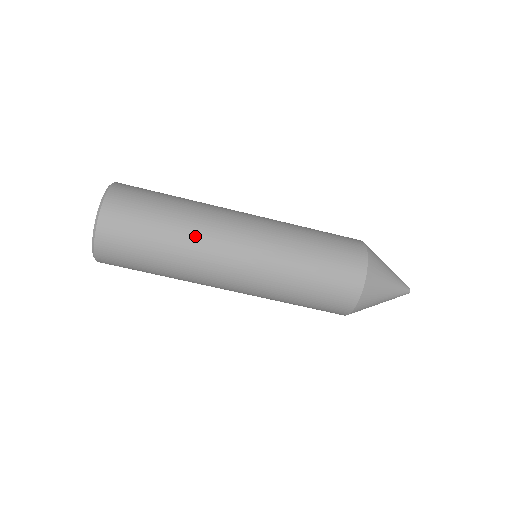
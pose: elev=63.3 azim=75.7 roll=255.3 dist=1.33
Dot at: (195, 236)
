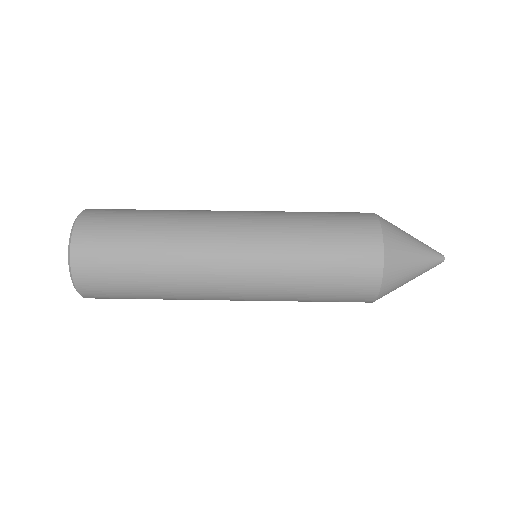
Dot at: (177, 255)
